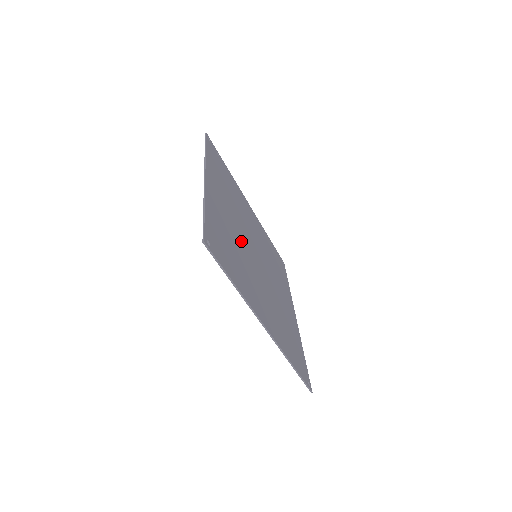
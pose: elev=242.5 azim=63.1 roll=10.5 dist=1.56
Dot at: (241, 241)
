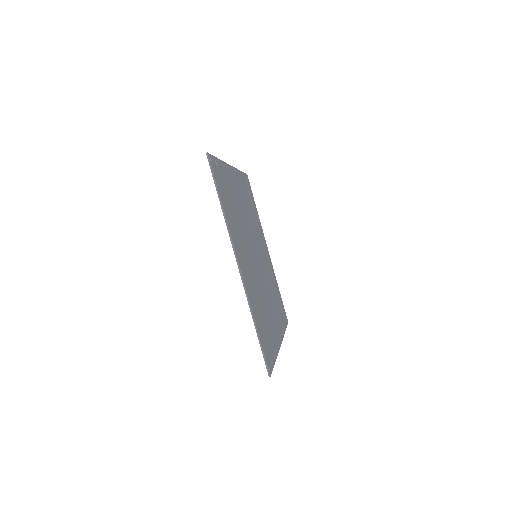
Dot at: (256, 276)
